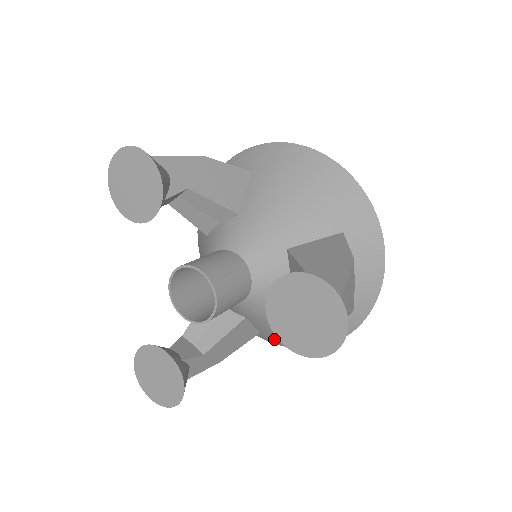
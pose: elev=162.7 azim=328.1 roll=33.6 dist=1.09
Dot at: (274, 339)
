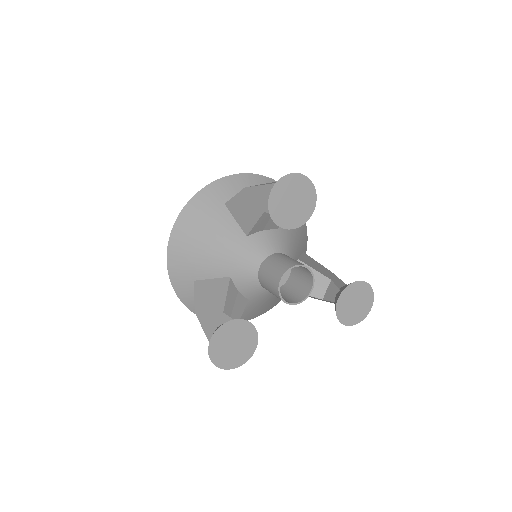
Dot at: occluded
